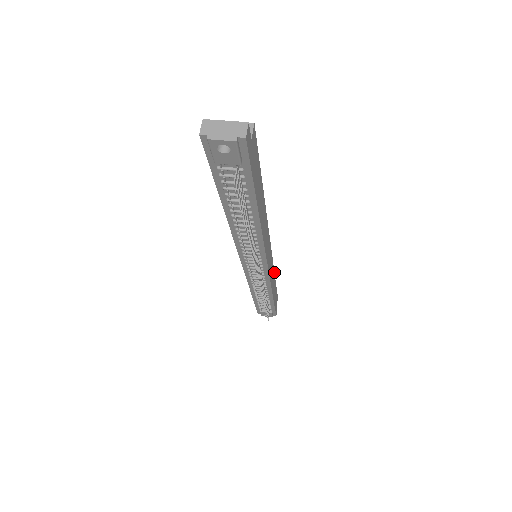
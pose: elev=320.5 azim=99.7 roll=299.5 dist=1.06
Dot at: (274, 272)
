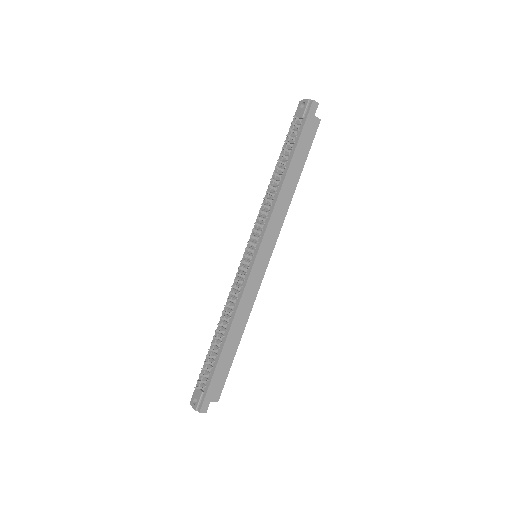
Dot at: occluded
